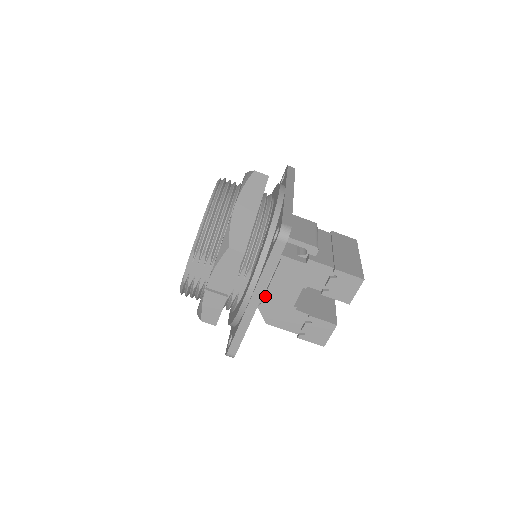
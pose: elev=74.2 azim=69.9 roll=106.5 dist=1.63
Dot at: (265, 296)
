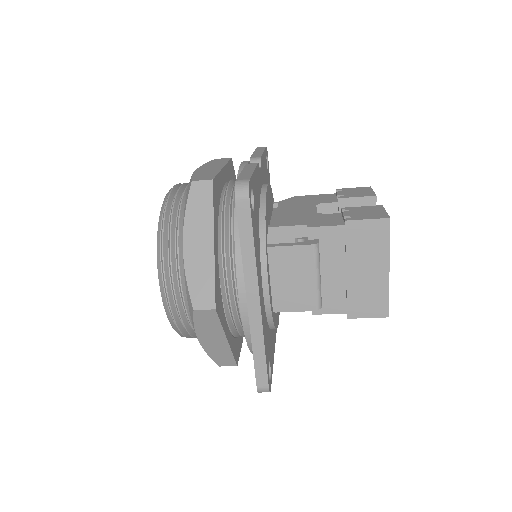
Dot at: occluded
